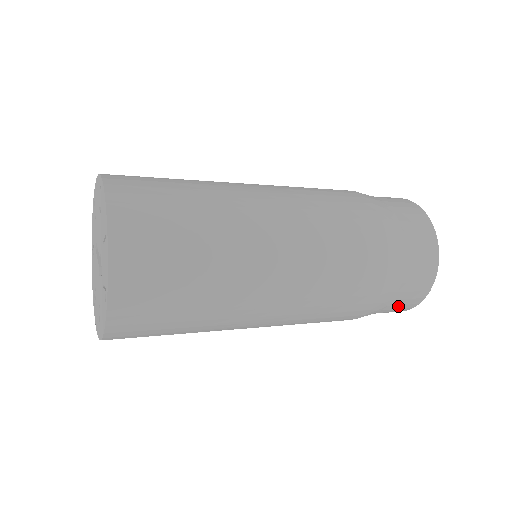
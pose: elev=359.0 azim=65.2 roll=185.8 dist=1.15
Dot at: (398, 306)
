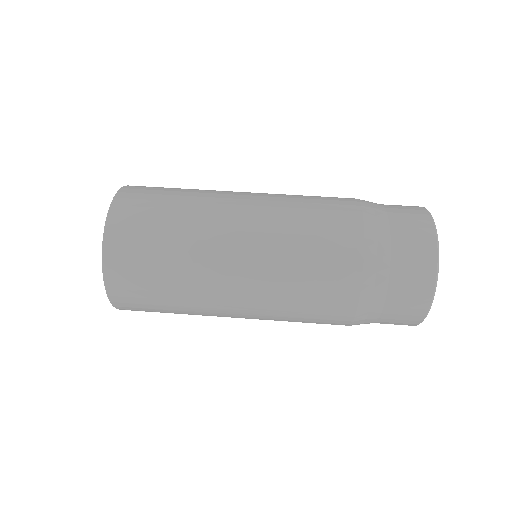
Dot at: occluded
